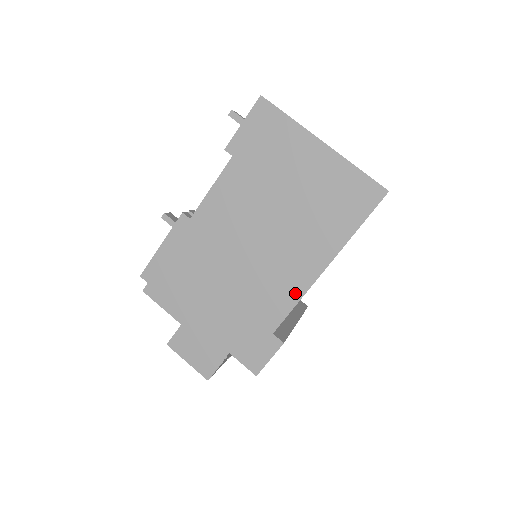
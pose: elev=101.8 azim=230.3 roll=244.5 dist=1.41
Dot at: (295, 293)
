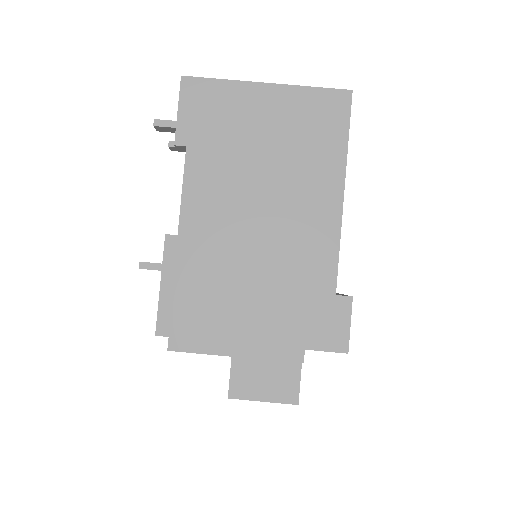
Dot at: (331, 238)
